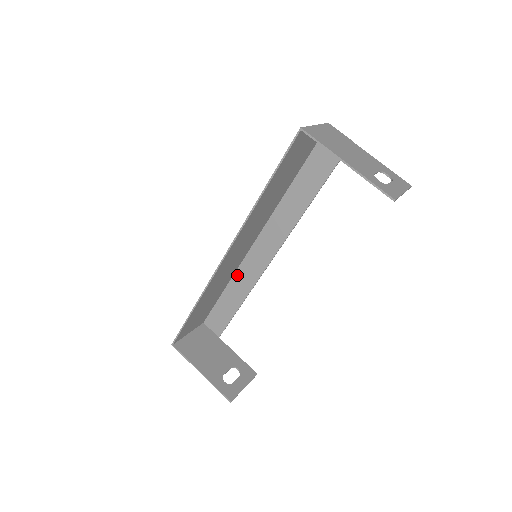
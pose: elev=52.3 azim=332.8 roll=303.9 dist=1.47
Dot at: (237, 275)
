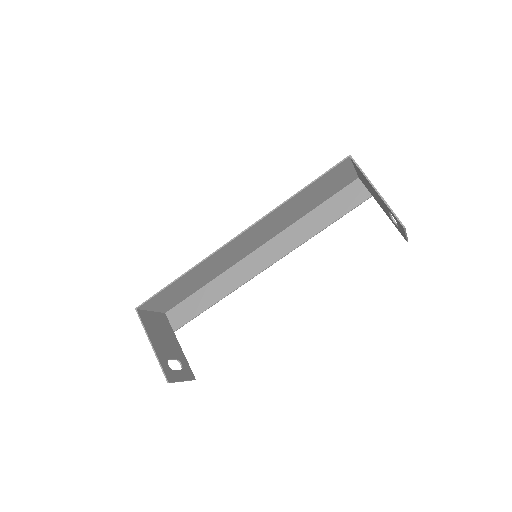
Dot at: (224, 275)
